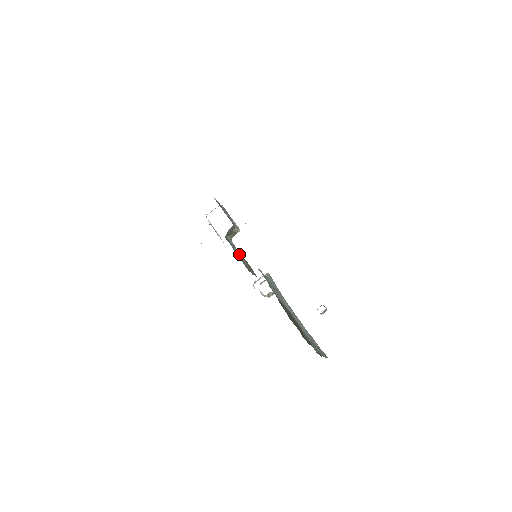
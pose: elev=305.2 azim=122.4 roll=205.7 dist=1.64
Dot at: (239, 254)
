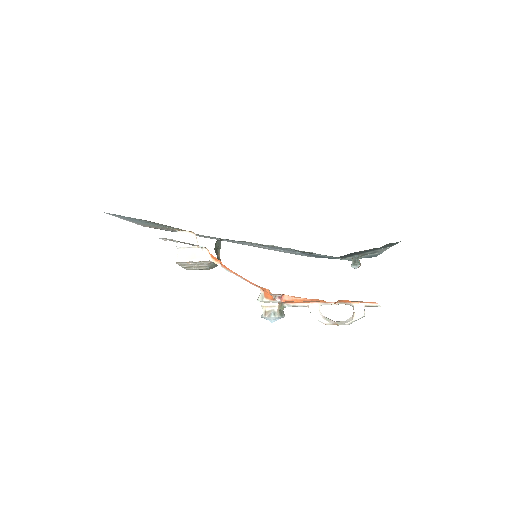
Dot at: occluded
